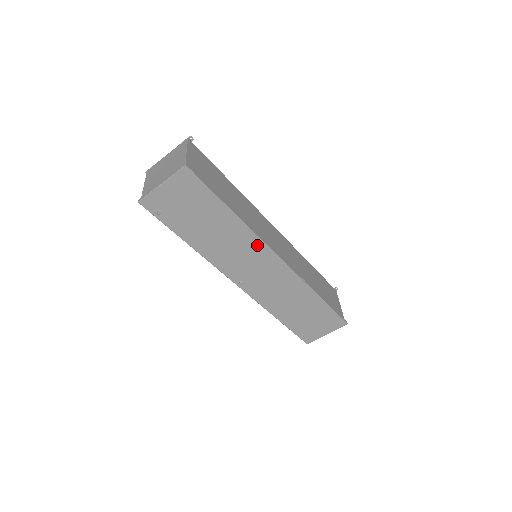
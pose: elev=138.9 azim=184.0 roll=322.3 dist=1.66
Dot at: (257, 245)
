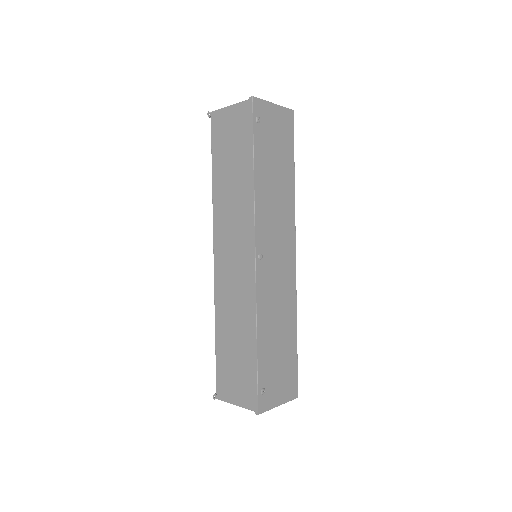
Dot at: (290, 225)
